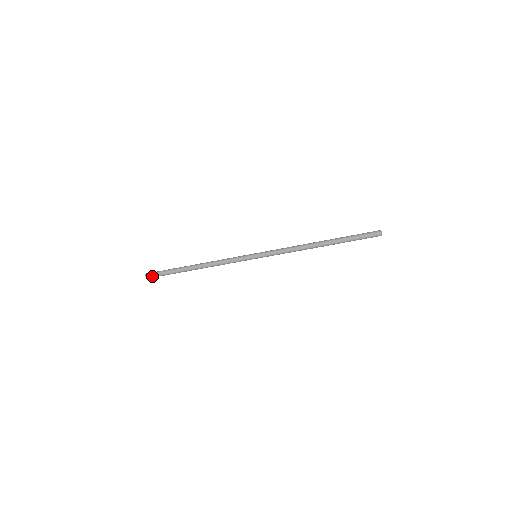
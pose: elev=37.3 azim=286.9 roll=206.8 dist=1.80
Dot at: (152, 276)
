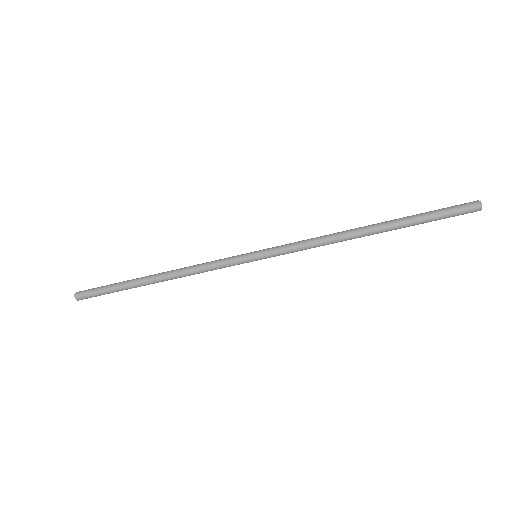
Dot at: (85, 293)
